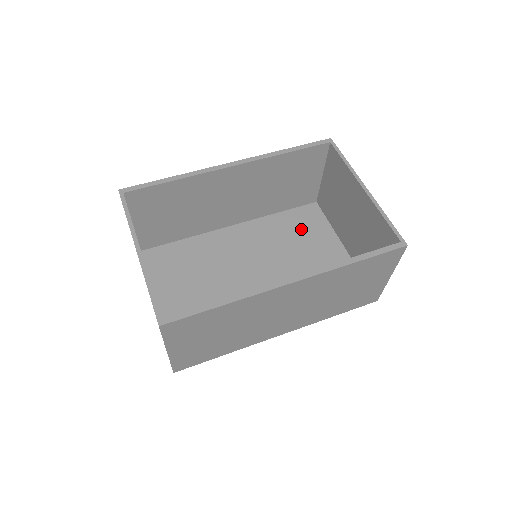
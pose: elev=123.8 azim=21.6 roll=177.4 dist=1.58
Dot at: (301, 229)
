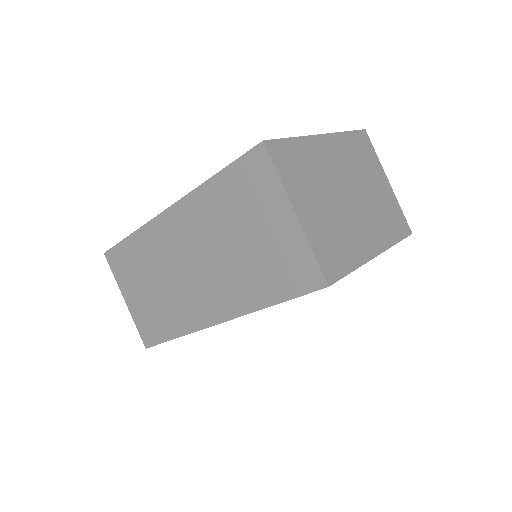
Dot at: occluded
